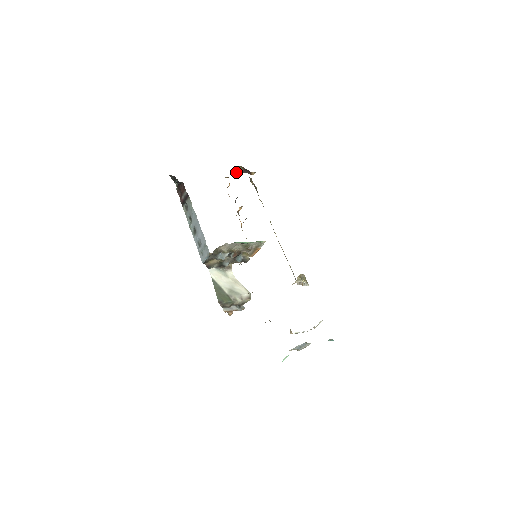
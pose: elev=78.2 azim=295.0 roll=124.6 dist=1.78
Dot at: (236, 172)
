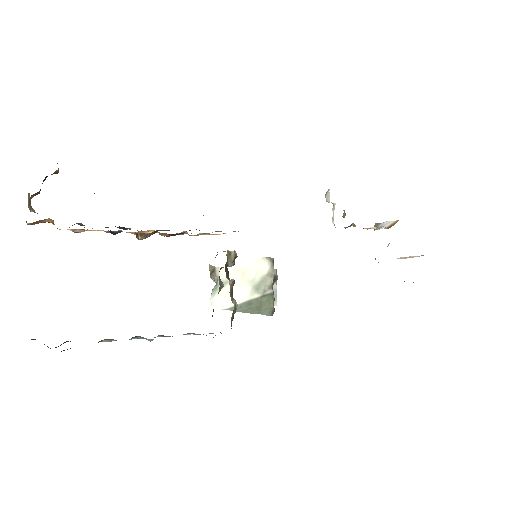
Dot at: (28, 201)
